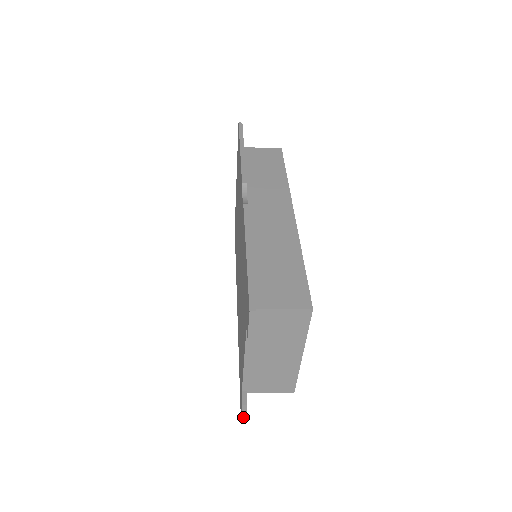
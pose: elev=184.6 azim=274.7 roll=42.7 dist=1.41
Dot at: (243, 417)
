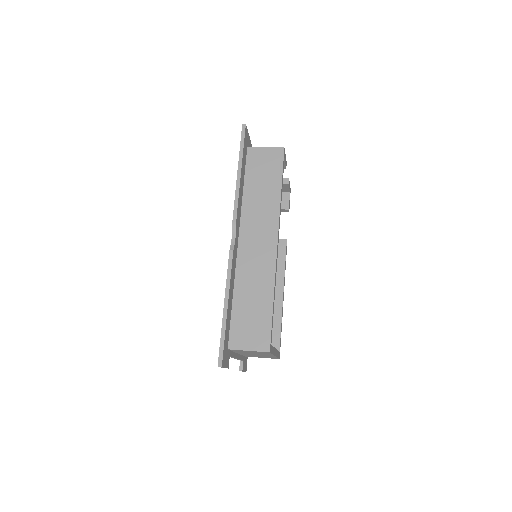
Dot at: occluded
